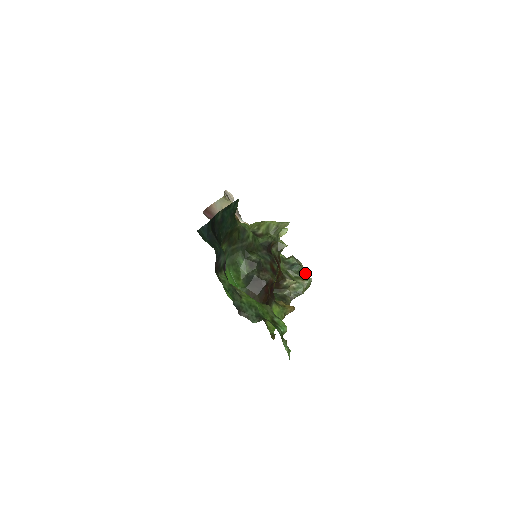
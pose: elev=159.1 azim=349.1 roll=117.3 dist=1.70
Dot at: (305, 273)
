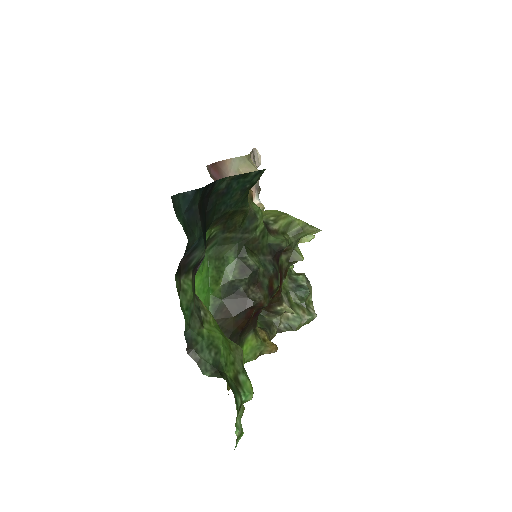
Dot at: (311, 303)
